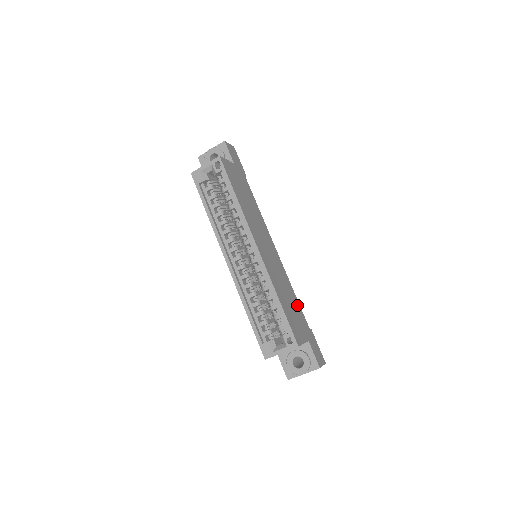
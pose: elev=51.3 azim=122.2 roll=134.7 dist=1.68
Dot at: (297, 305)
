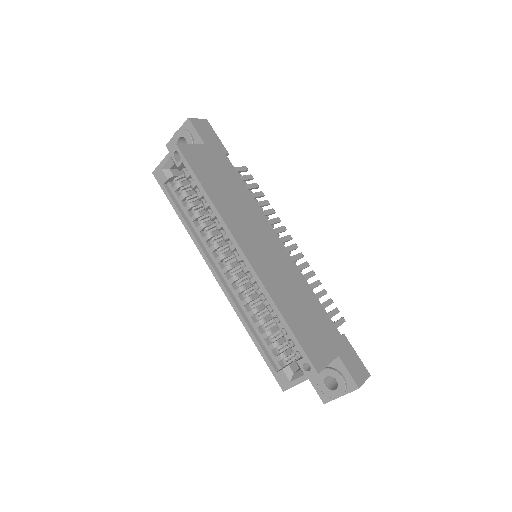
Dot at: (318, 309)
